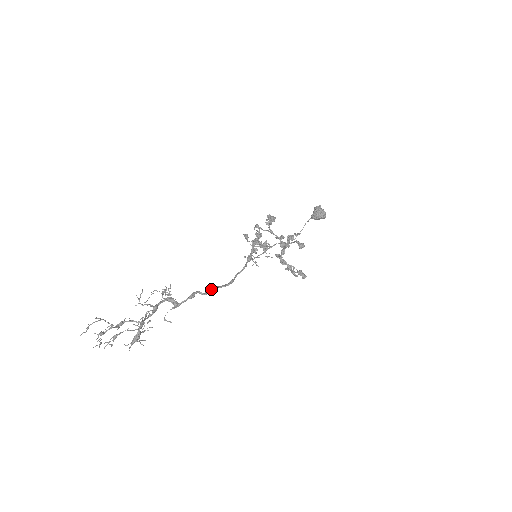
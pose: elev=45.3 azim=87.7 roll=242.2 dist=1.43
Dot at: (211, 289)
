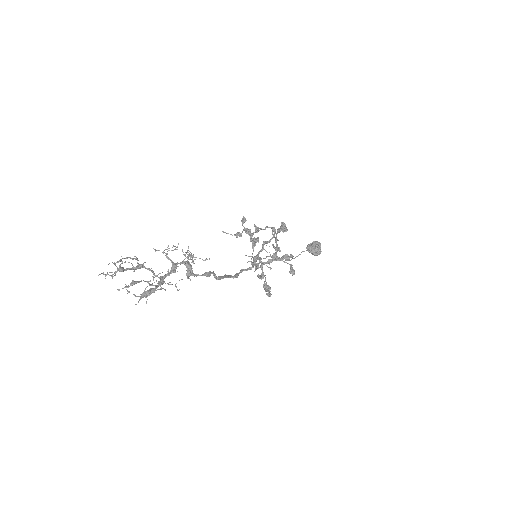
Dot at: (225, 277)
